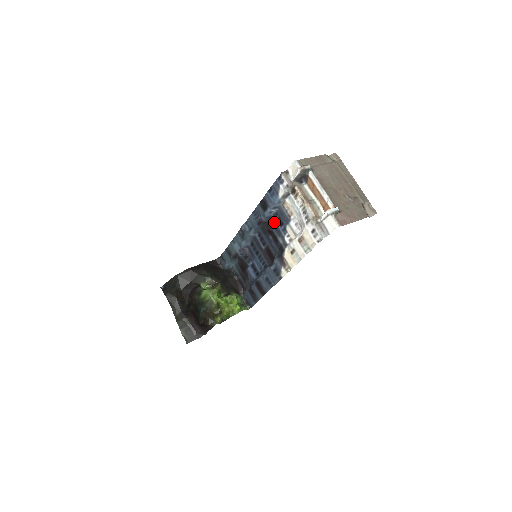
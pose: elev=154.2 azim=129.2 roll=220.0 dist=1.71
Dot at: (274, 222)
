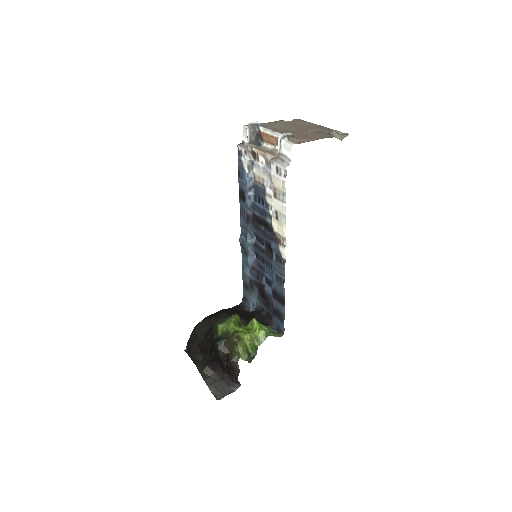
Dot at: (257, 207)
